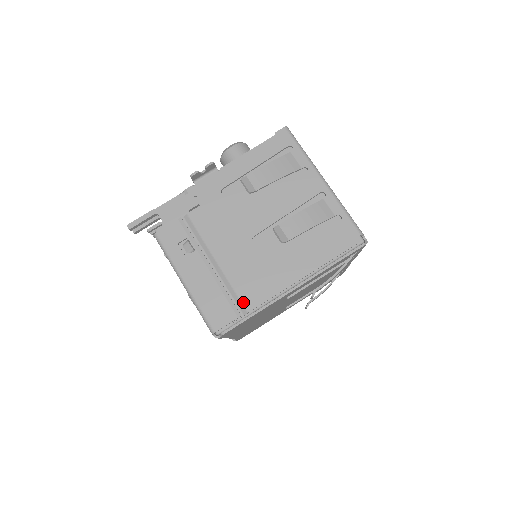
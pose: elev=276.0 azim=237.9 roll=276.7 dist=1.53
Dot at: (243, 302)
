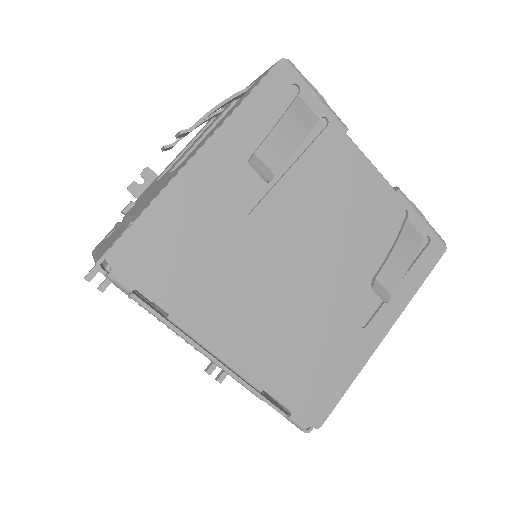
Dot at: (140, 212)
